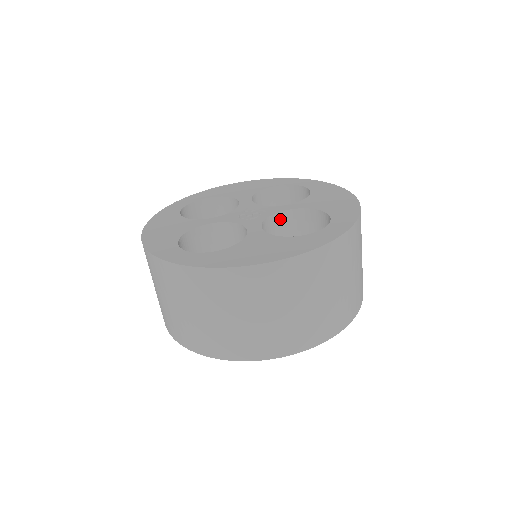
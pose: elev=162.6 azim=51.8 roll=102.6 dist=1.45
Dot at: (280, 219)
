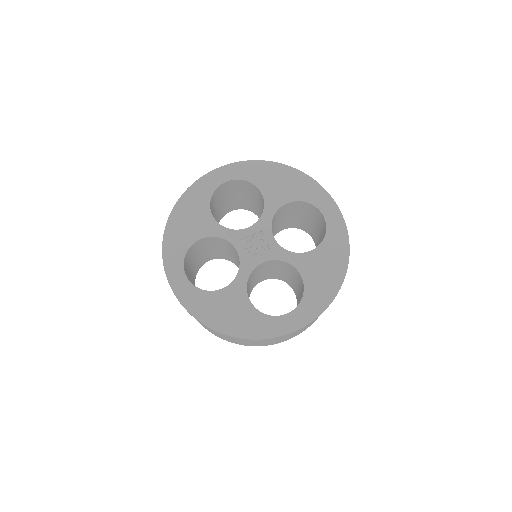
Dot at: (276, 262)
